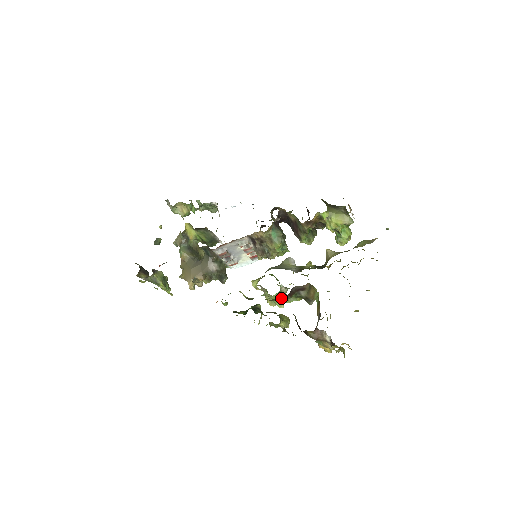
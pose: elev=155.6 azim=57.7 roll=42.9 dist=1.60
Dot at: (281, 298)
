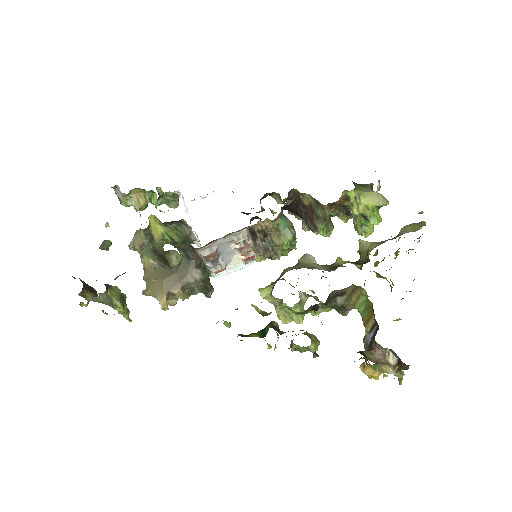
Dot at: (309, 309)
